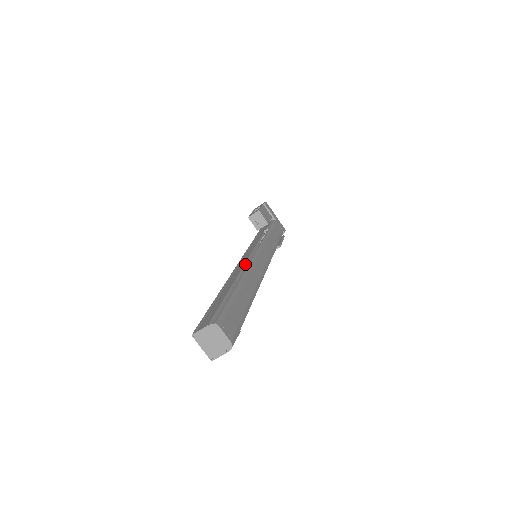
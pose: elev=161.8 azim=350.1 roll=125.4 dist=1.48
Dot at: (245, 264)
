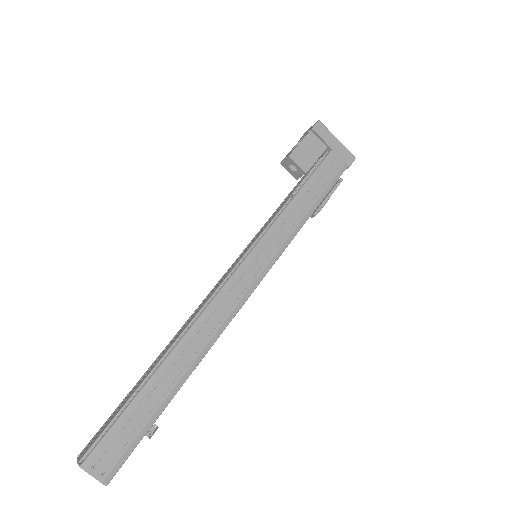
Dot at: (205, 304)
